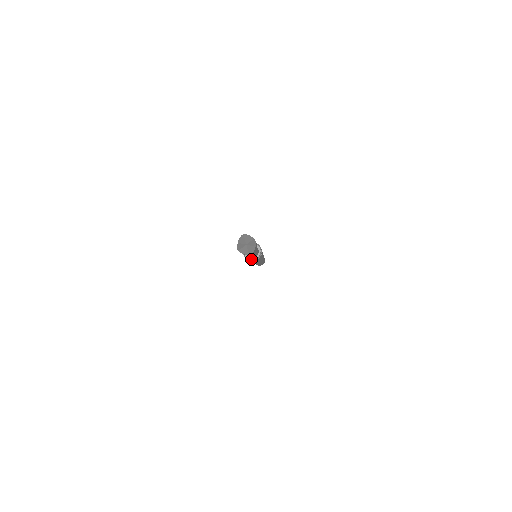
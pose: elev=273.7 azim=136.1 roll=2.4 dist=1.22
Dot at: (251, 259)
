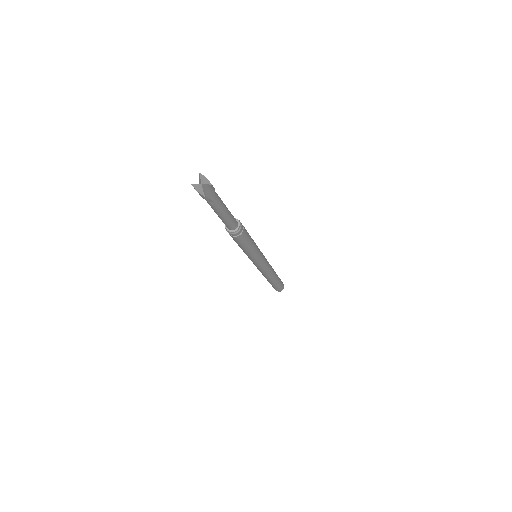
Dot at: (230, 231)
